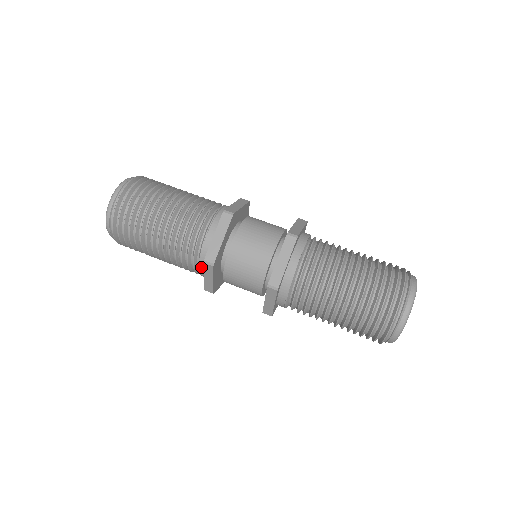
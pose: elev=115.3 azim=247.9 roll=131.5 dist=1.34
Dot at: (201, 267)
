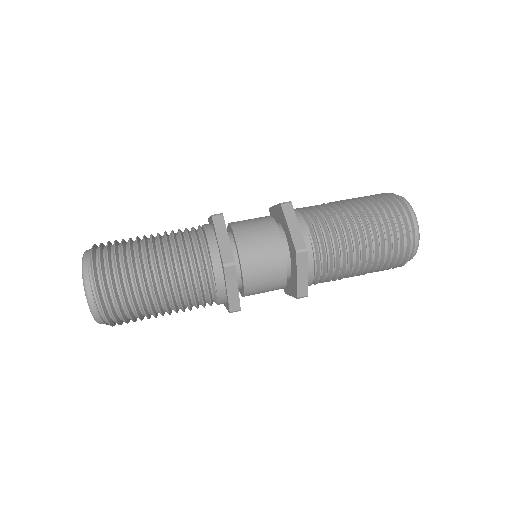
Dot at: occluded
